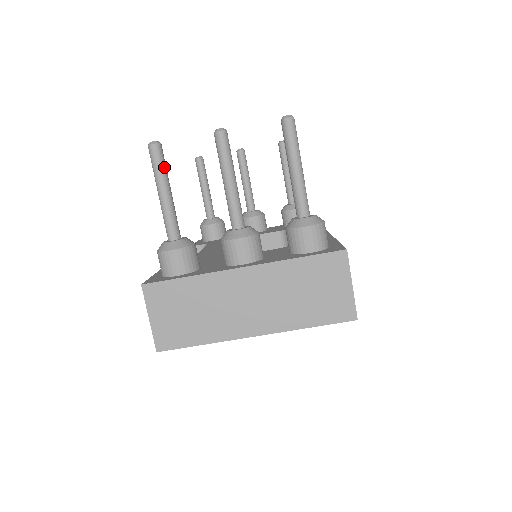
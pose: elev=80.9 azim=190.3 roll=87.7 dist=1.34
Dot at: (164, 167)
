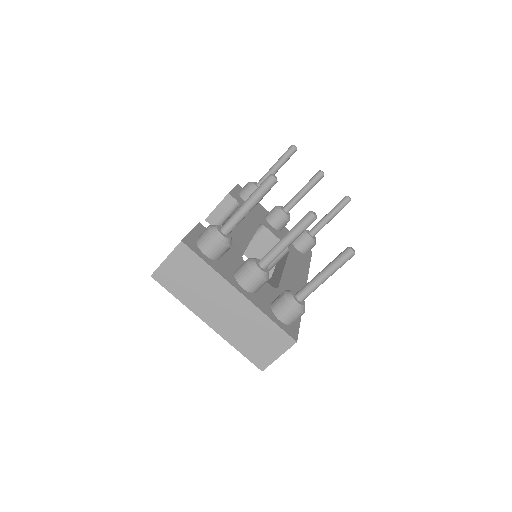
Dot at: (264, 195)
